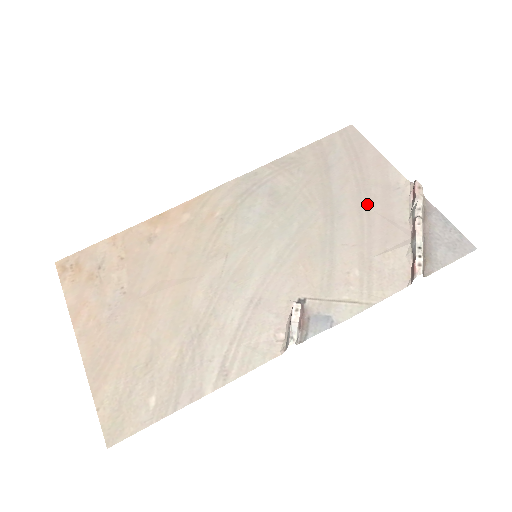
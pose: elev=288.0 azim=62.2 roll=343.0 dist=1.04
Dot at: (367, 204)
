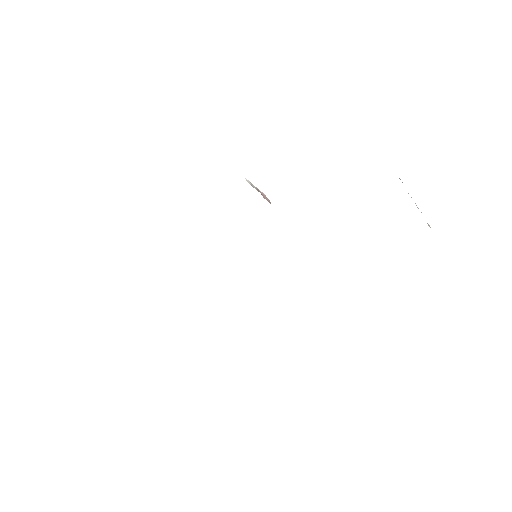
Dot at: occluded
